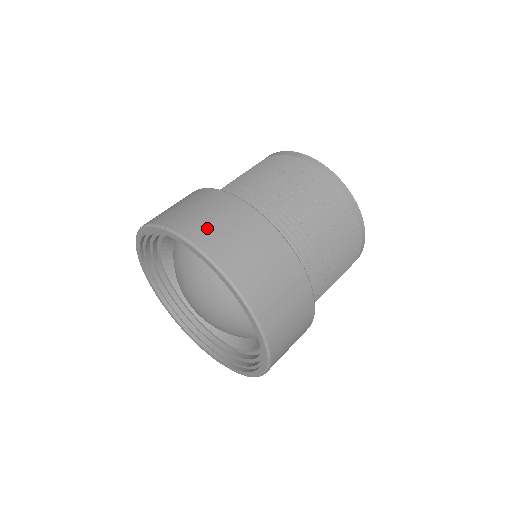
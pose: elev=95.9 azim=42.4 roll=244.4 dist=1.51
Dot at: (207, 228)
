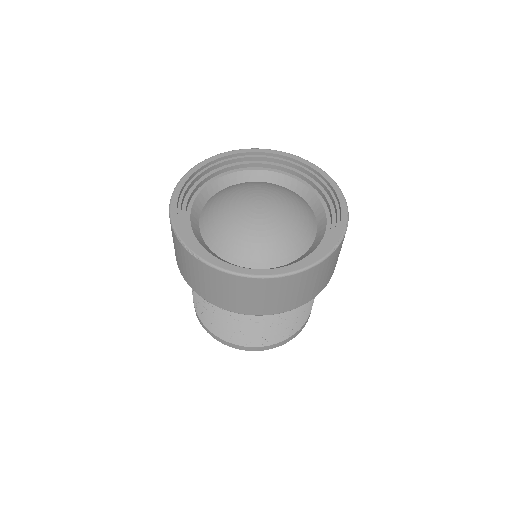
Dot at: occluded
